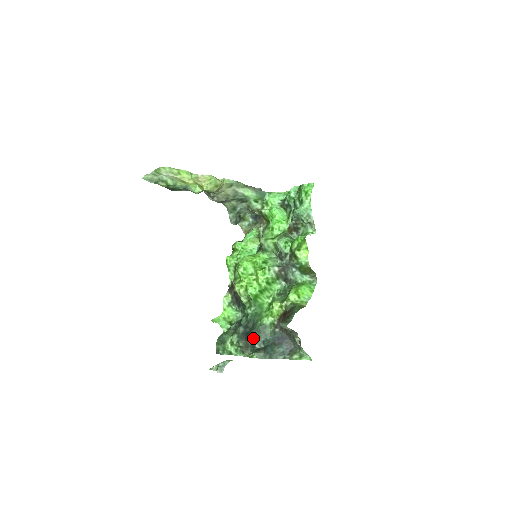
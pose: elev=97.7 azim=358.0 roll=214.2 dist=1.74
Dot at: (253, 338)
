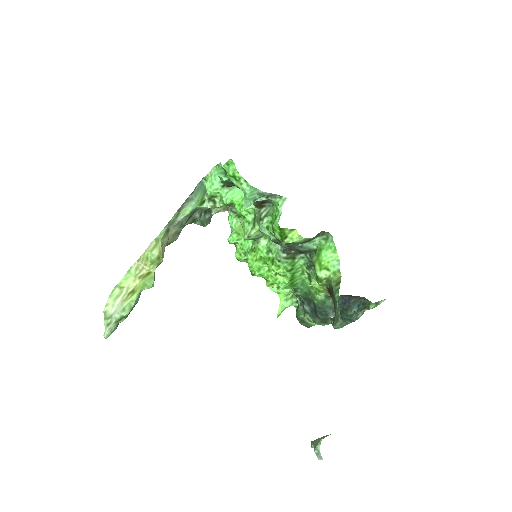
Dot at: (323, 315)
